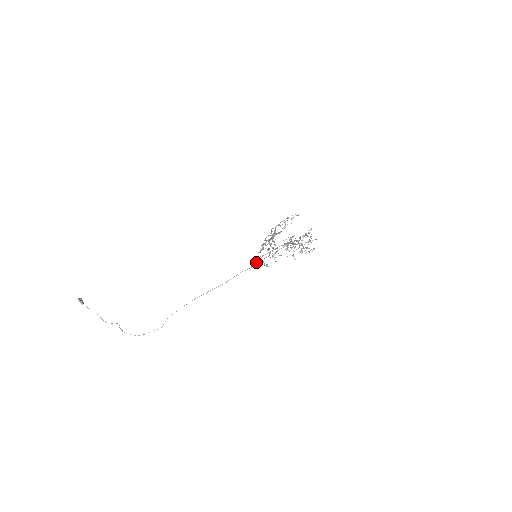
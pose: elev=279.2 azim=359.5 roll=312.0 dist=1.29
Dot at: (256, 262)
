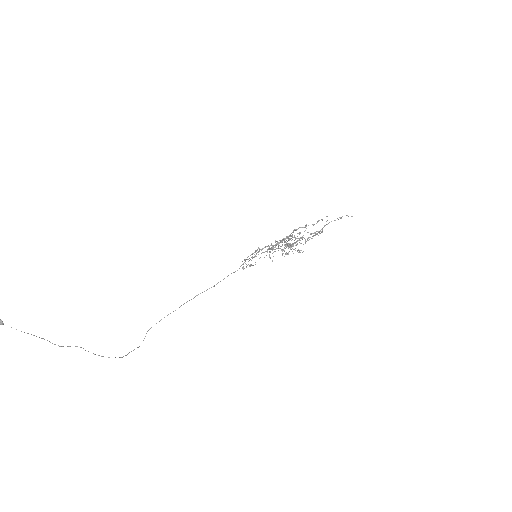
Dot at: (243, 263)
